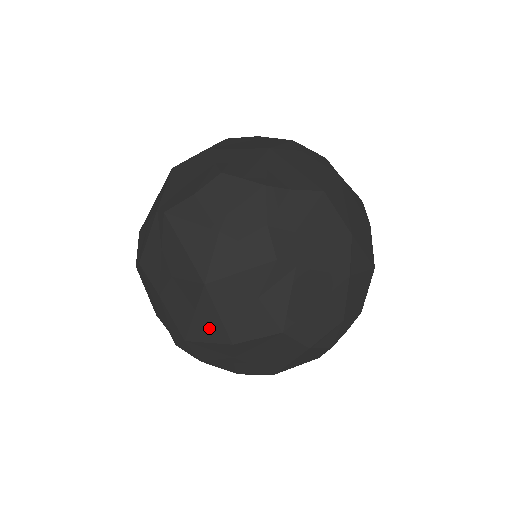
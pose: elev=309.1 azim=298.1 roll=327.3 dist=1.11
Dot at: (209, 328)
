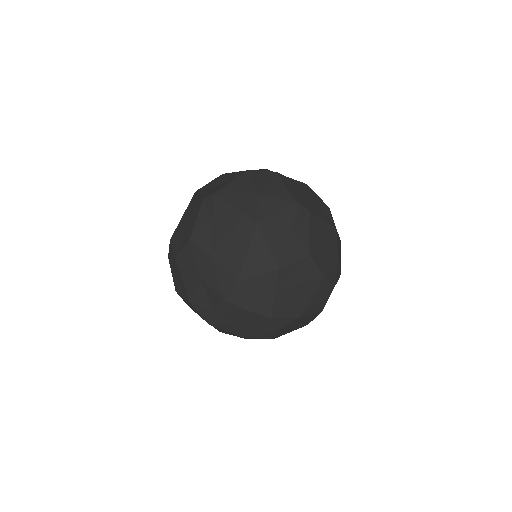
Dot at: (260, 260)
